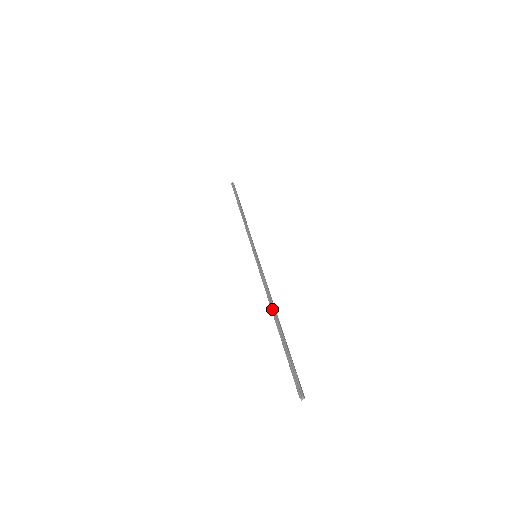
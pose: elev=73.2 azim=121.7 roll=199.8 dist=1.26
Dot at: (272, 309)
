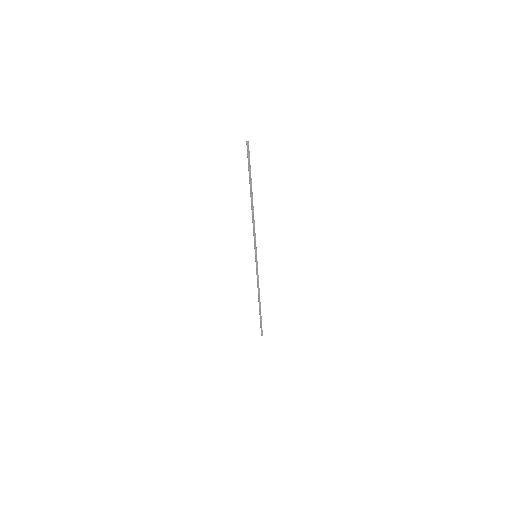
Dot at: (252, 207)
